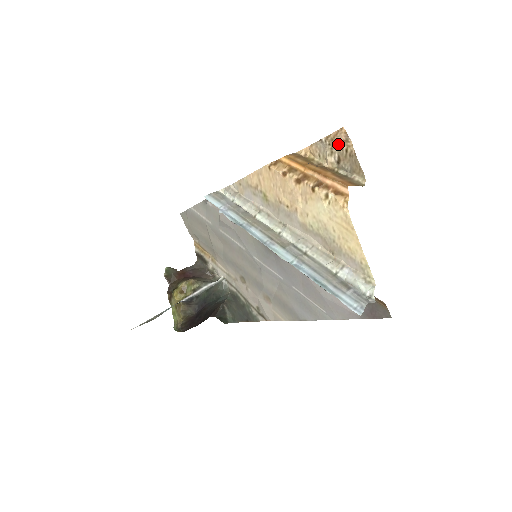
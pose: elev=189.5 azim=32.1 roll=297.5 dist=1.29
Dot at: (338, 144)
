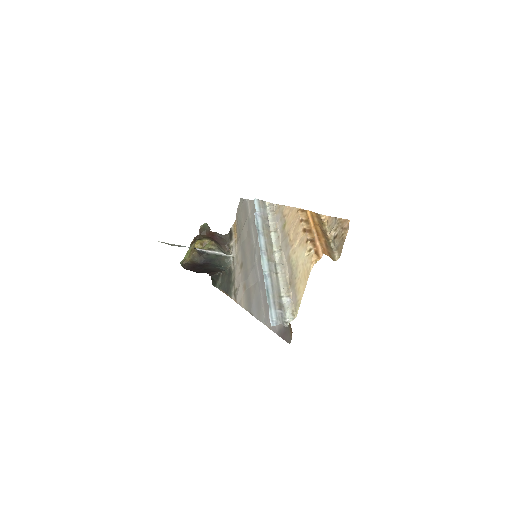
Dot at: (342, 227)
